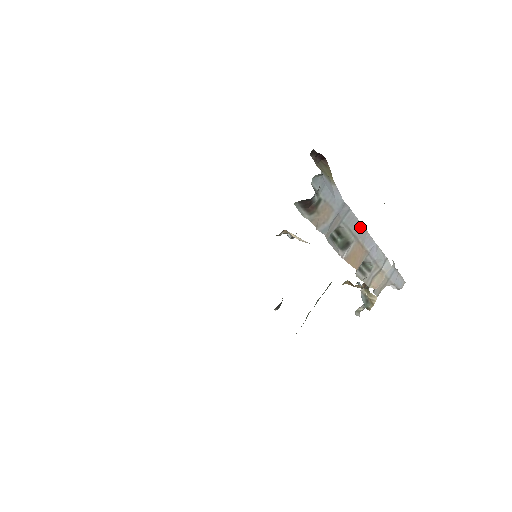
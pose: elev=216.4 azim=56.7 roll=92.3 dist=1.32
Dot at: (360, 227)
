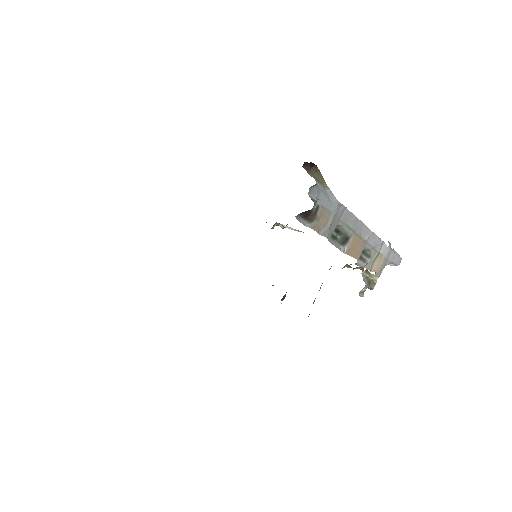
Dot at: (356, 221)
